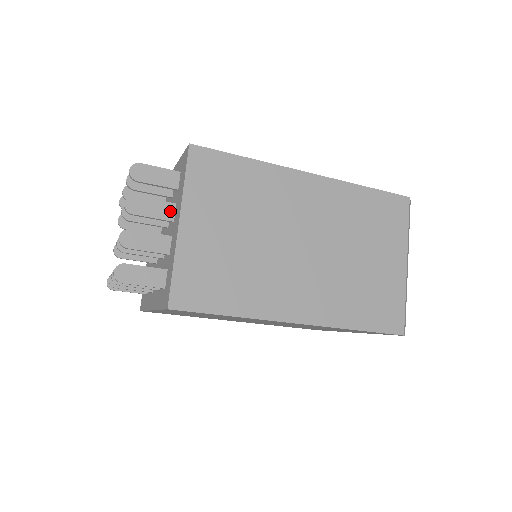
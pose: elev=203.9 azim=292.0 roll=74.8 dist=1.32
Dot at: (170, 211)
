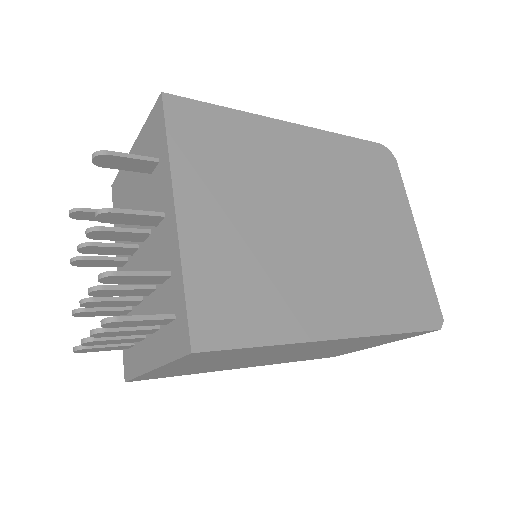
Dot at: (150, 332)
